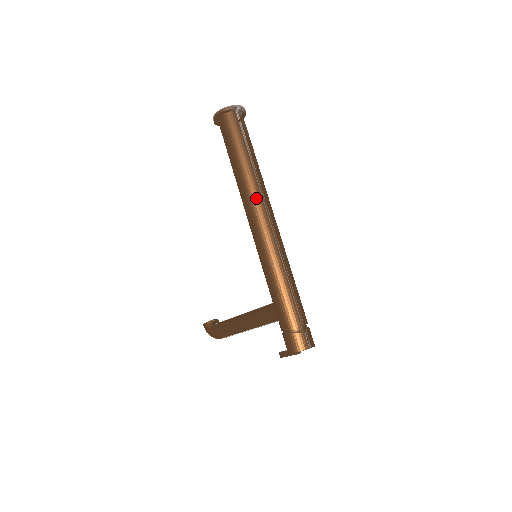
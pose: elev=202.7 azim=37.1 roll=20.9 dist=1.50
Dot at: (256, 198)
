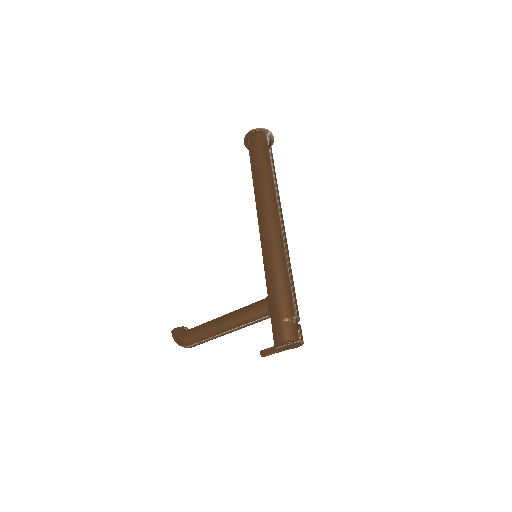
Dot at: (272, 200)
